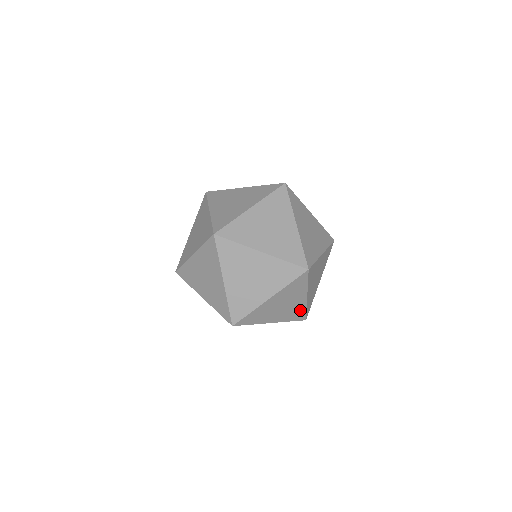
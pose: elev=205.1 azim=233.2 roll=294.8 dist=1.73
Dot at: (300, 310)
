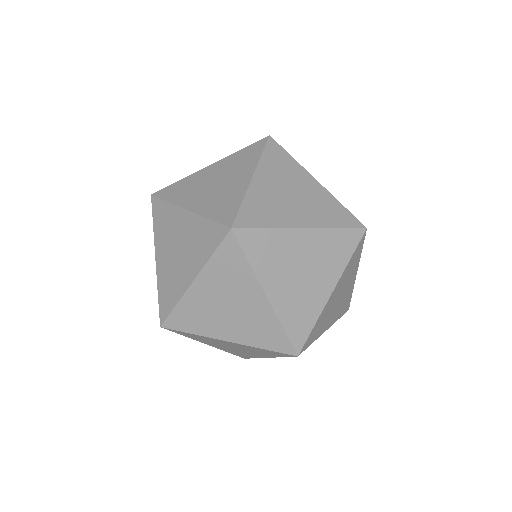
Dot at: (348, 297)
